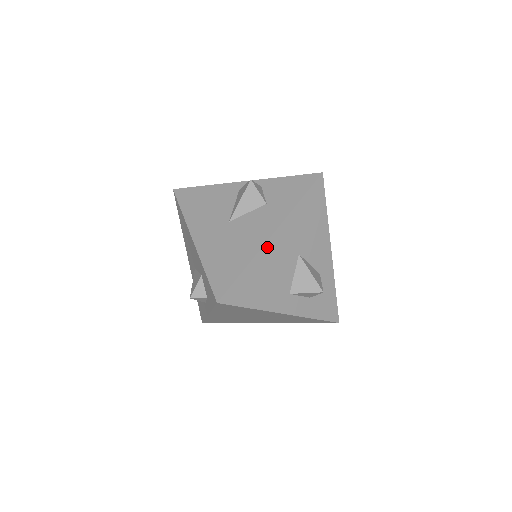
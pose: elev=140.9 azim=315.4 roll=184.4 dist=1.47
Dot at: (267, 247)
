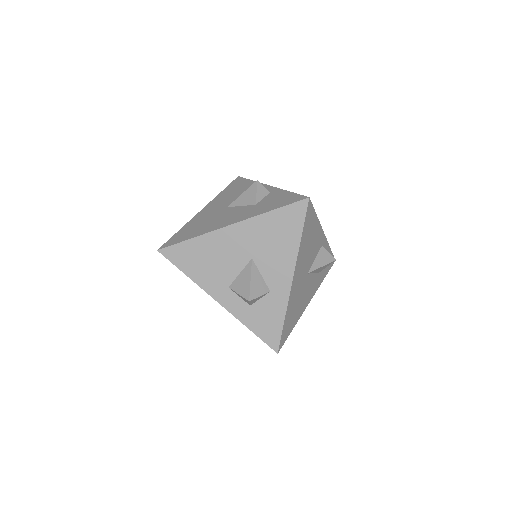
Dot at: (220, 233)
